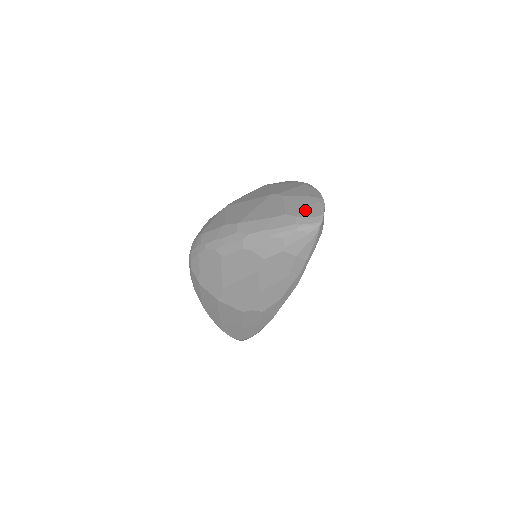
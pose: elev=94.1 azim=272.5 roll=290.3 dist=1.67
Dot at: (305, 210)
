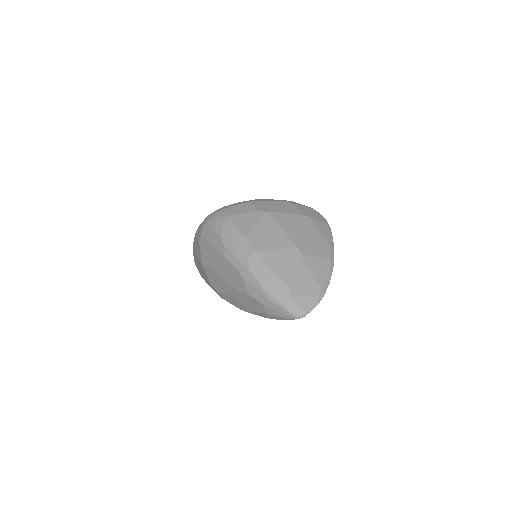
Dot at: (302, 296)
